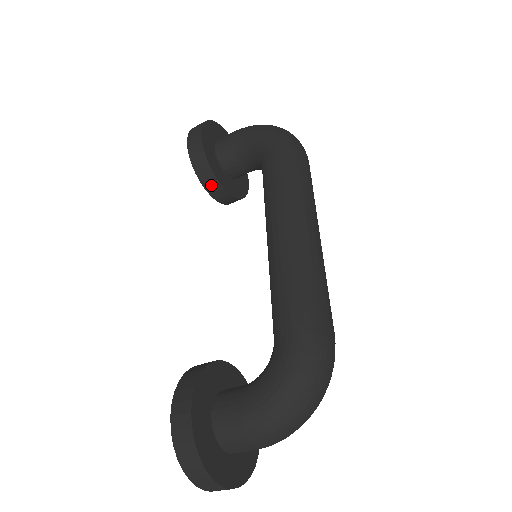
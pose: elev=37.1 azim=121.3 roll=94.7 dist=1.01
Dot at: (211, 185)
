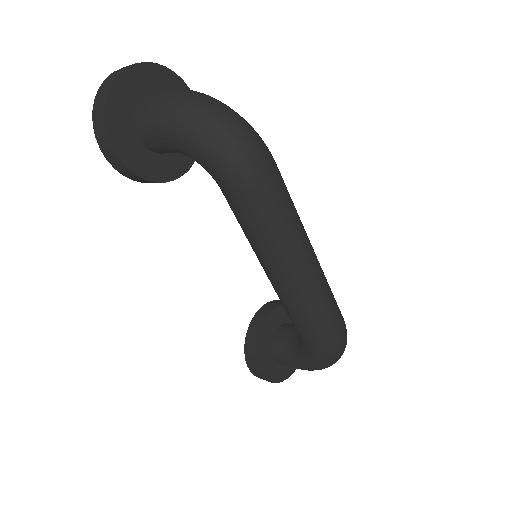
Dot at: occluded
